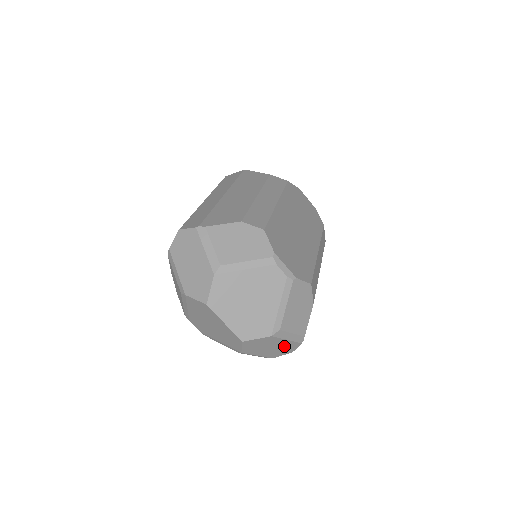
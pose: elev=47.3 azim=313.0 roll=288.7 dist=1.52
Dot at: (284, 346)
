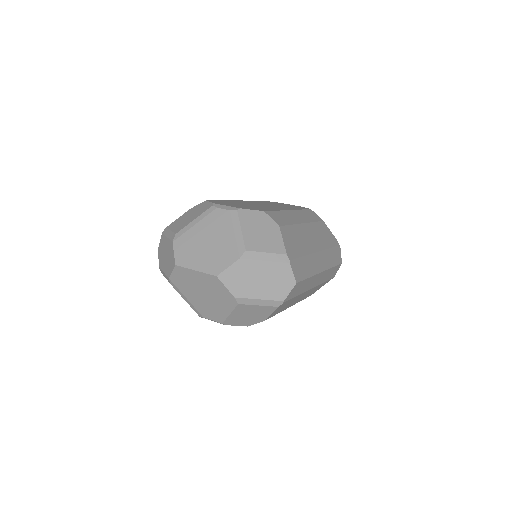
Dot at: (274, 274)
